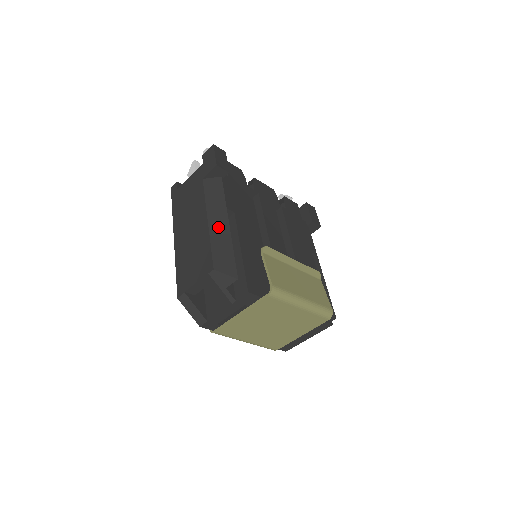
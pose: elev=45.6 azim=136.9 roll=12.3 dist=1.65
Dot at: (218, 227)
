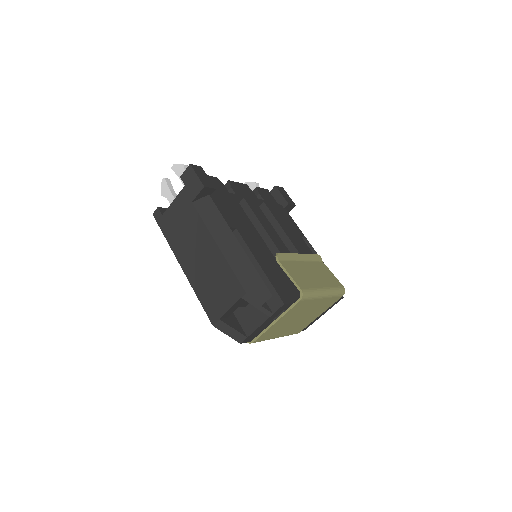
Dot at: (230, 249)
